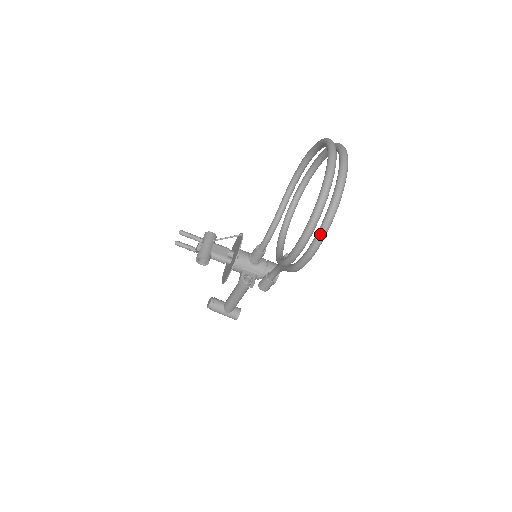
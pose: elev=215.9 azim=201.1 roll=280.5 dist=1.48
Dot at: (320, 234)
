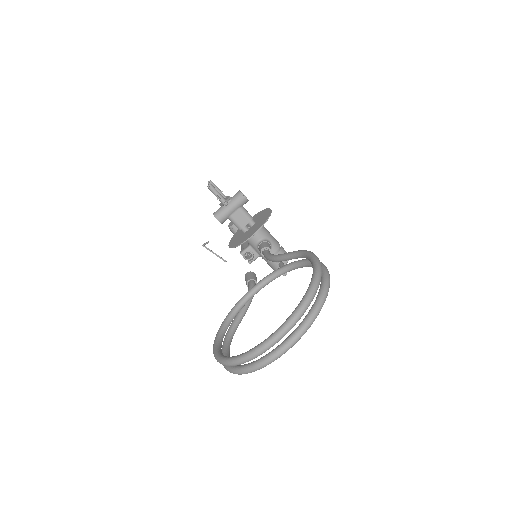
Dot at: (226, 368)
